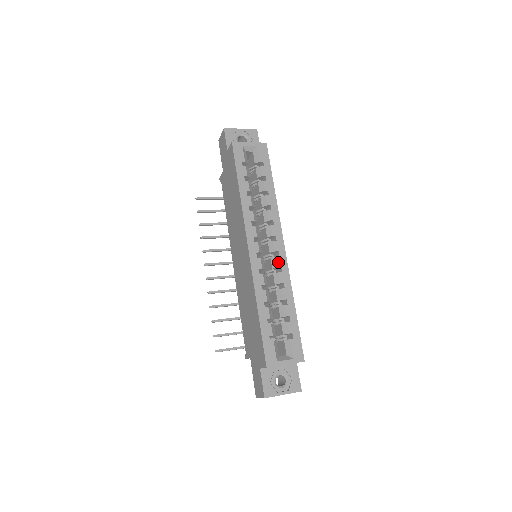
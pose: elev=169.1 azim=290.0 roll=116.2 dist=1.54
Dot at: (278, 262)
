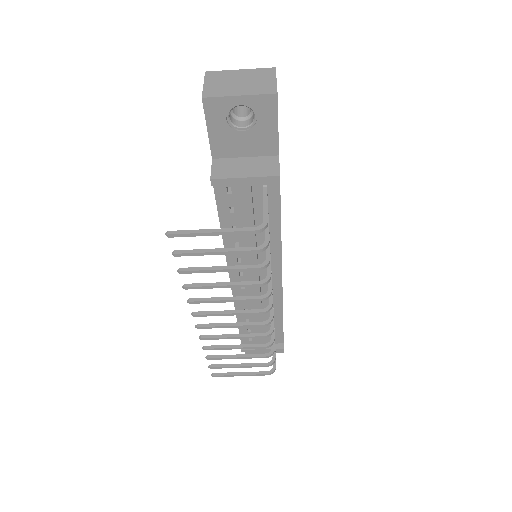
Dot at: occluded
